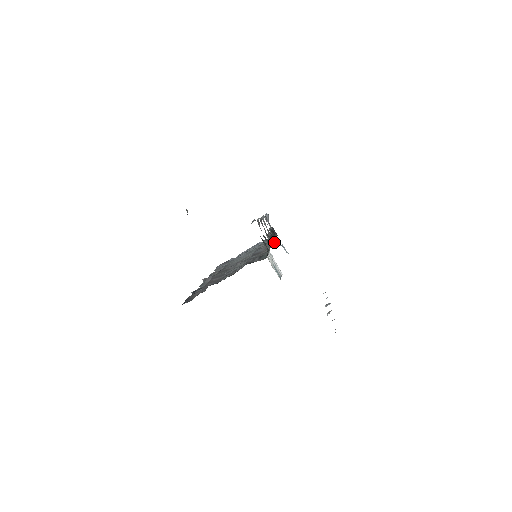
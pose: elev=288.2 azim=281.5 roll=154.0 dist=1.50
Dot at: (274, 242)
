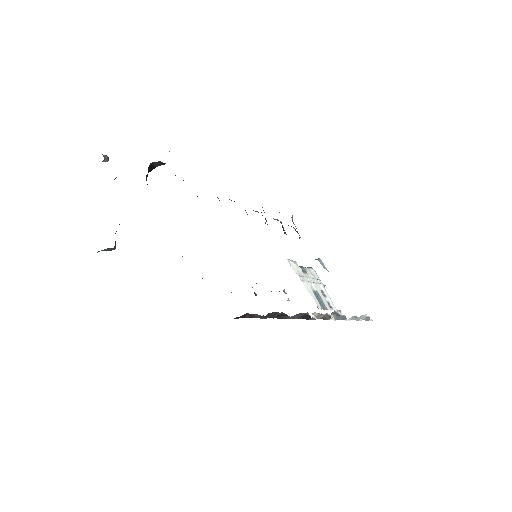
Dot at: occluded
